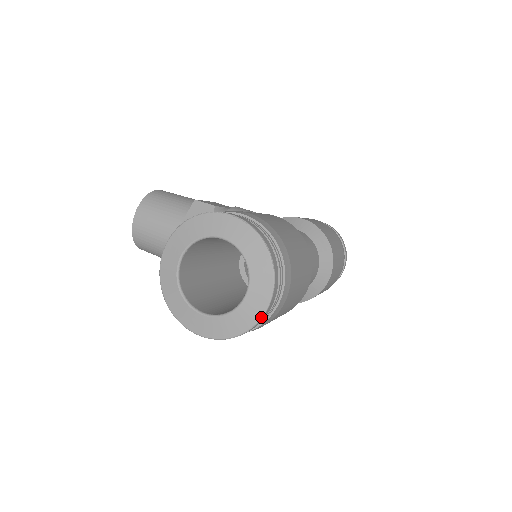
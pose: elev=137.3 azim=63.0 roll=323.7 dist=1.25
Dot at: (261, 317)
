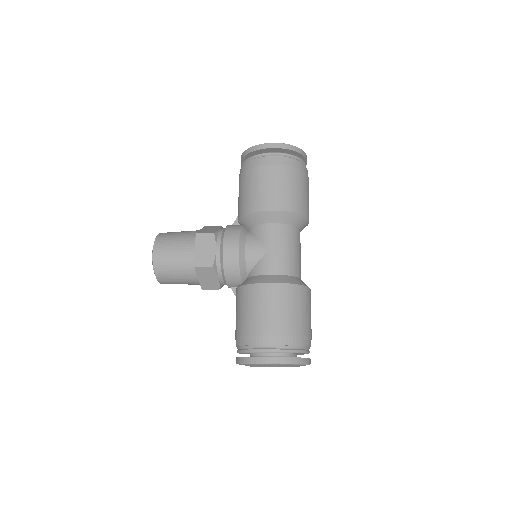
Dot at: (304, 152)
